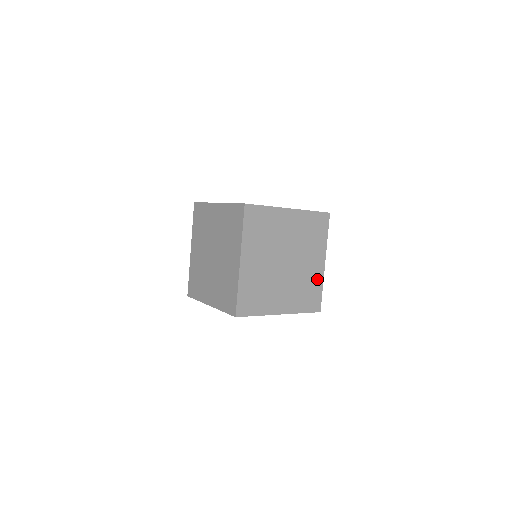
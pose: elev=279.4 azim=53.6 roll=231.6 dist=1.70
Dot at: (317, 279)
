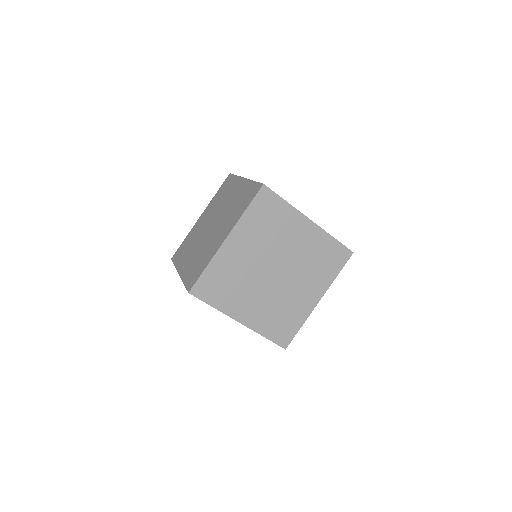
Dot at: (301, 312)
